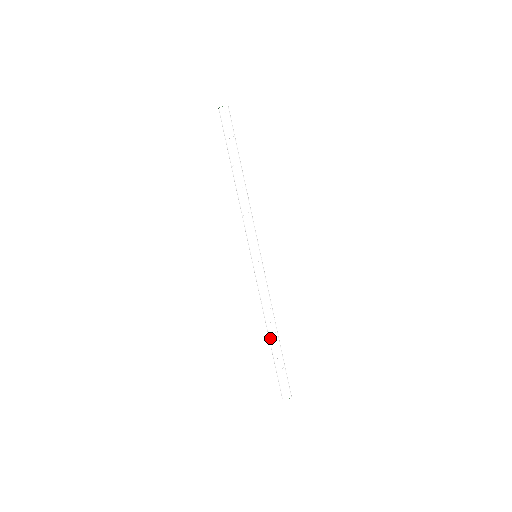
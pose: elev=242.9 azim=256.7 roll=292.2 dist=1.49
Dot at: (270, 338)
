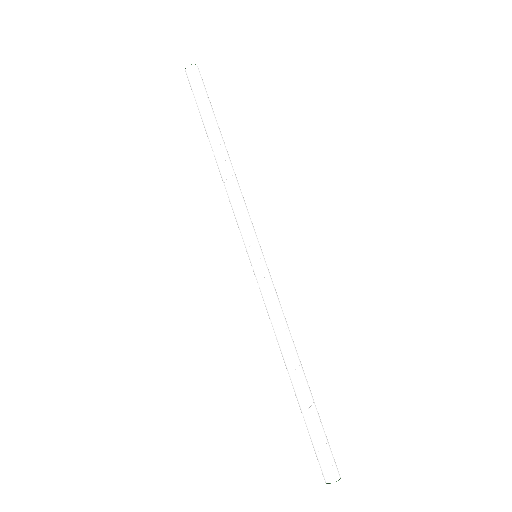
Dot at: (290, 379)
